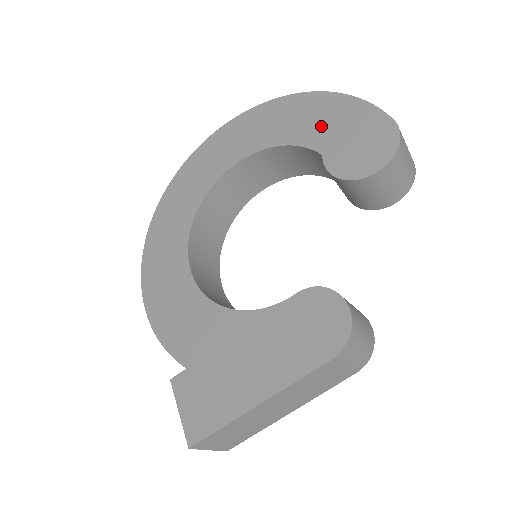
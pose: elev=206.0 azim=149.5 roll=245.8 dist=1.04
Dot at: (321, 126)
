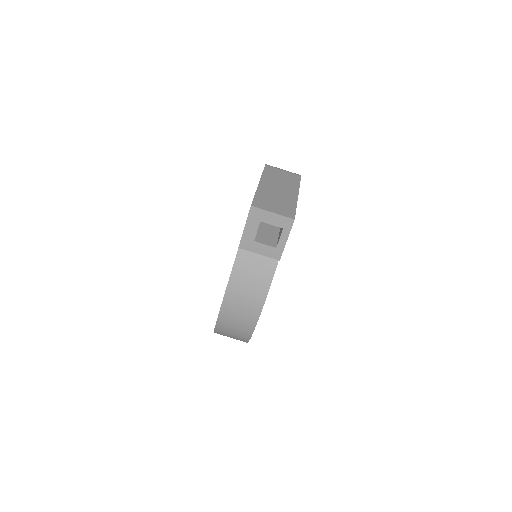
Dot at: occluded
